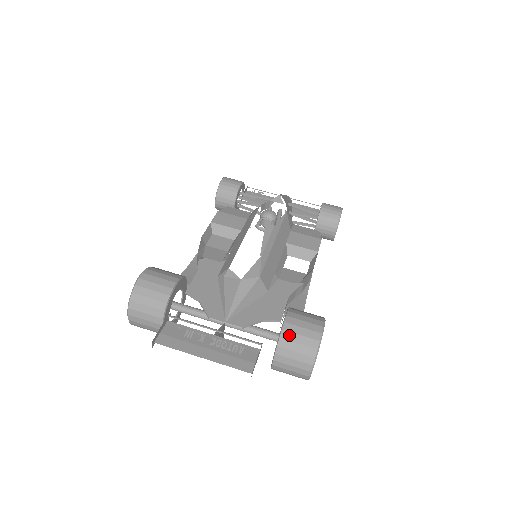
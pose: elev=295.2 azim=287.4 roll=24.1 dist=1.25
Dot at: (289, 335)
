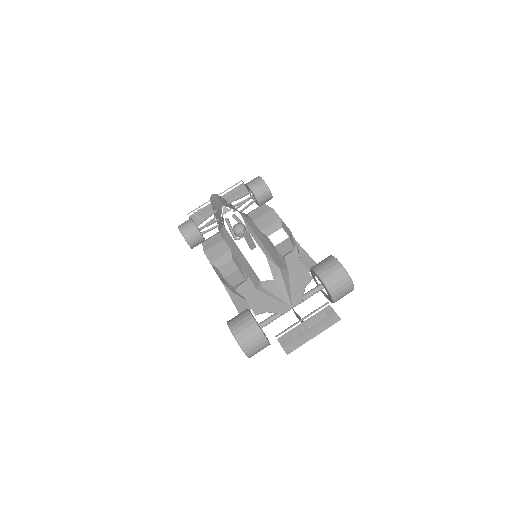
Dot at: (330, 283)
